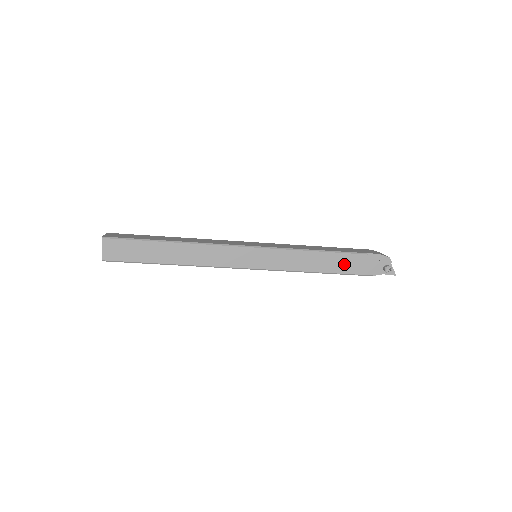
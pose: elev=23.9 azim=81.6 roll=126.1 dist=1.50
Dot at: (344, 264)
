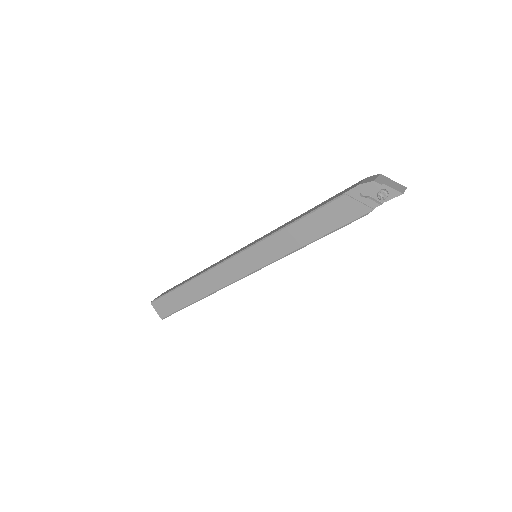
Dot at: (328, 220)
